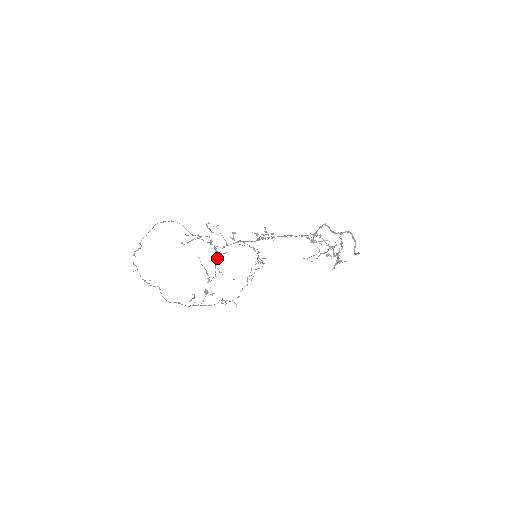
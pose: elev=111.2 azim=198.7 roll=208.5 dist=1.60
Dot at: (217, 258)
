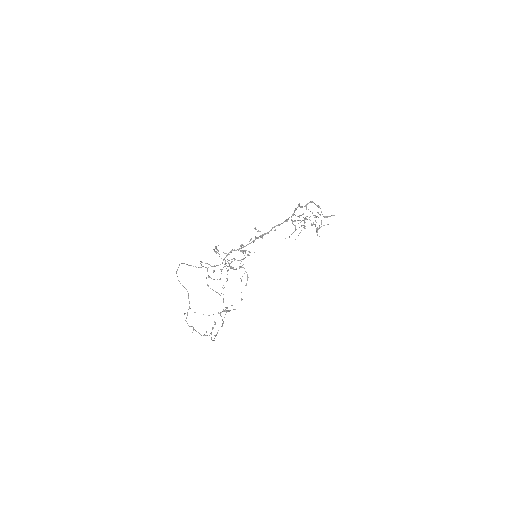
Dot at: occluded
